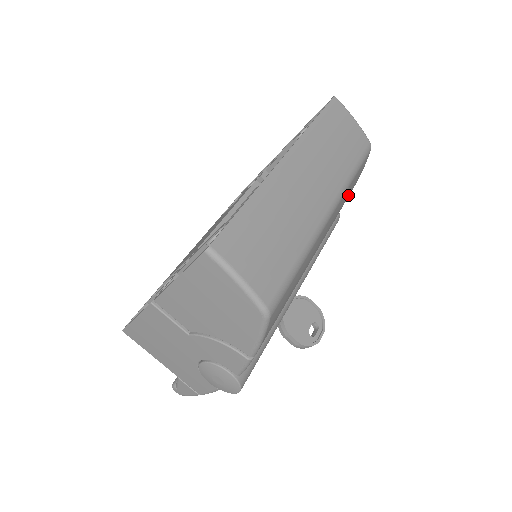
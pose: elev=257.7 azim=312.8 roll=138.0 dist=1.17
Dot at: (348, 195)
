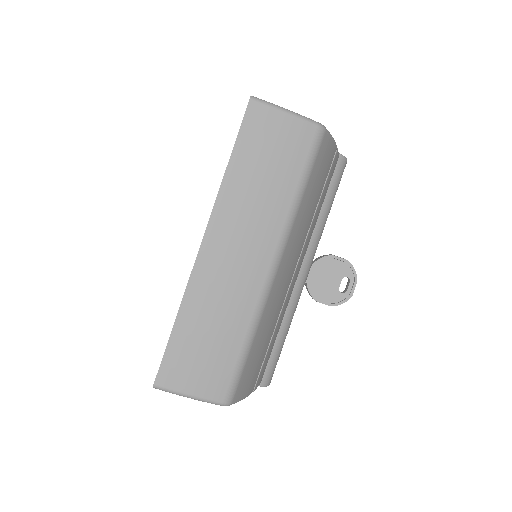
Dot at: (317, 187)
